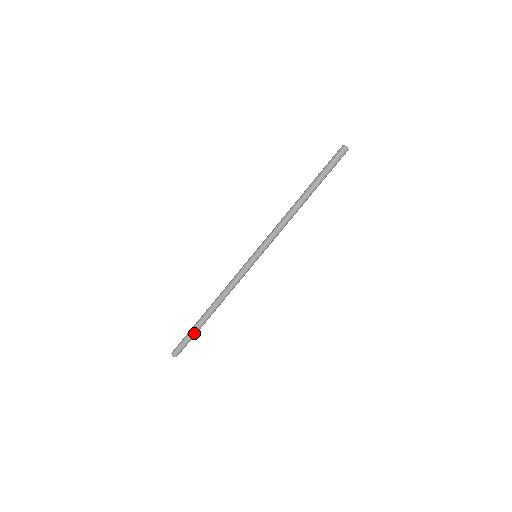
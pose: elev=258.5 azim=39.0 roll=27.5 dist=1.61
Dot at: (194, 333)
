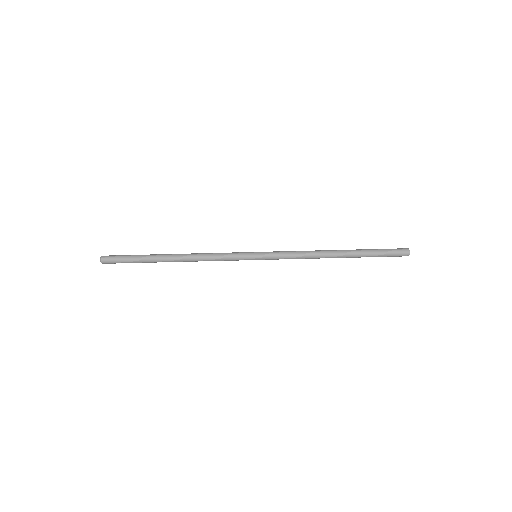
Dot at: (139, 260)
